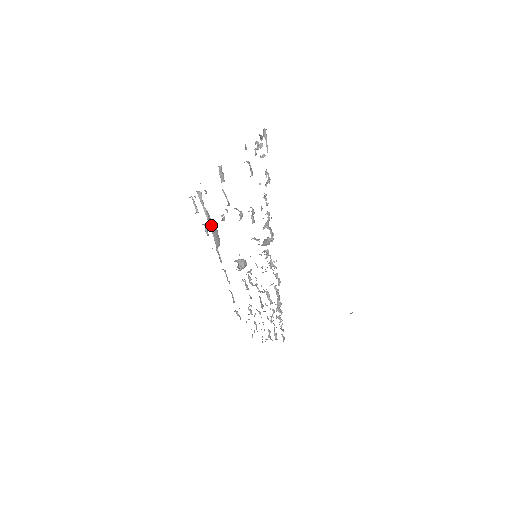
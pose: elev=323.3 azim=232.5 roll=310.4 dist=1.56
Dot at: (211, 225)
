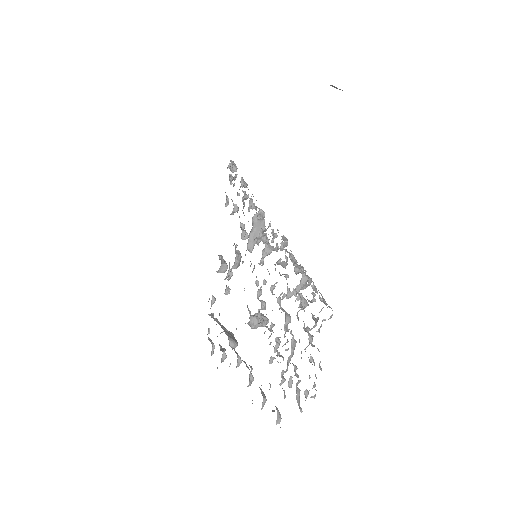
Dot at: (222, 326)
